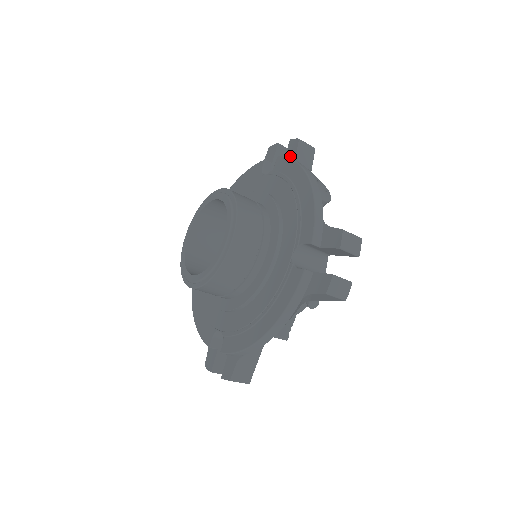
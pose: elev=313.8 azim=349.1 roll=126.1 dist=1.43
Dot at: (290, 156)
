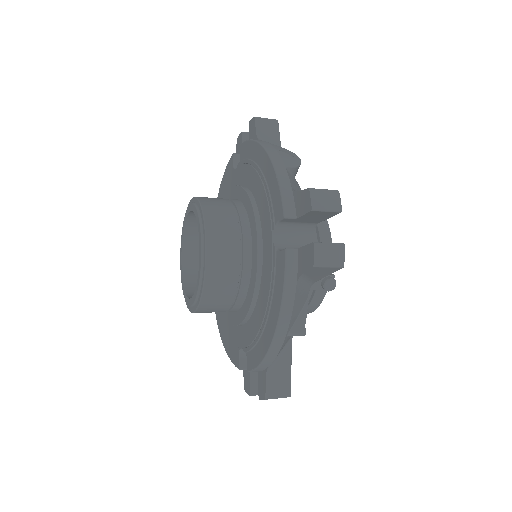
Dot at: (252, 138)
